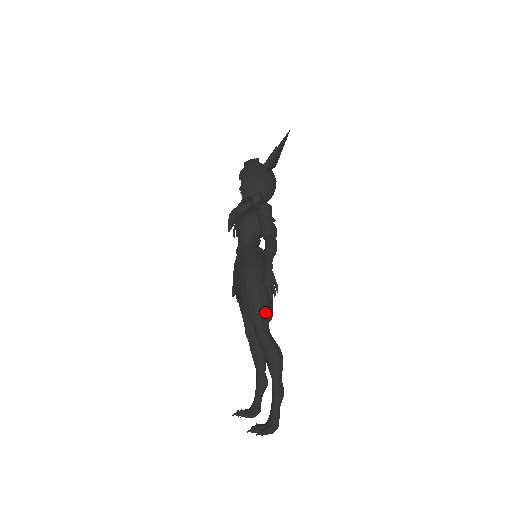
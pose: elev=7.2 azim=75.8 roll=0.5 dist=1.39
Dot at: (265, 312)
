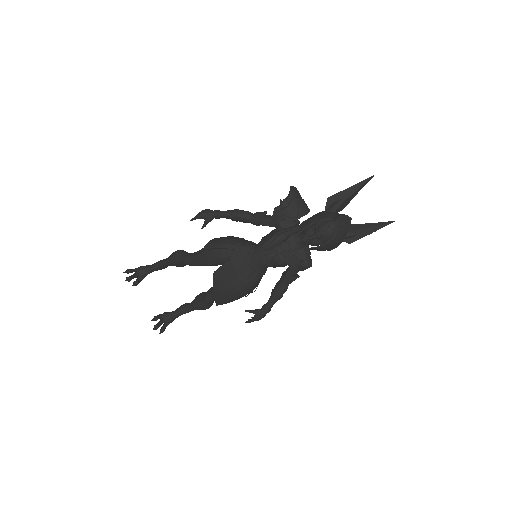
Dot at: occluded
